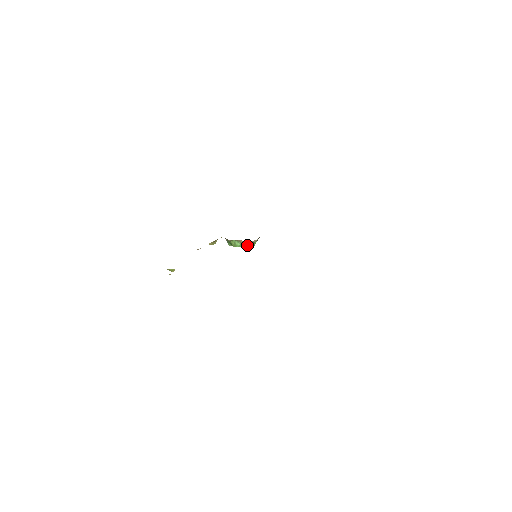
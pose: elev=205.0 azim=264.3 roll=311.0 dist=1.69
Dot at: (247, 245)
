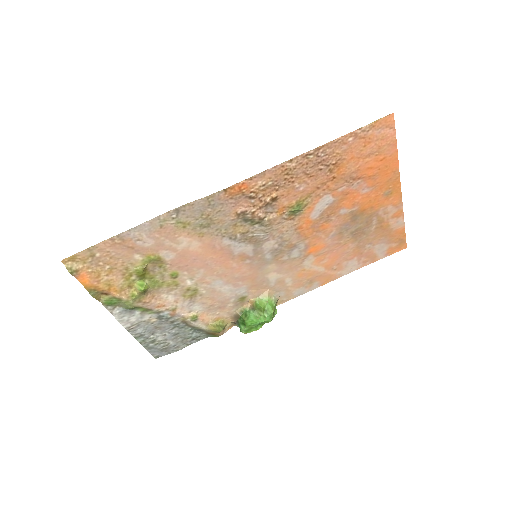
Dot at: (261, 307)
